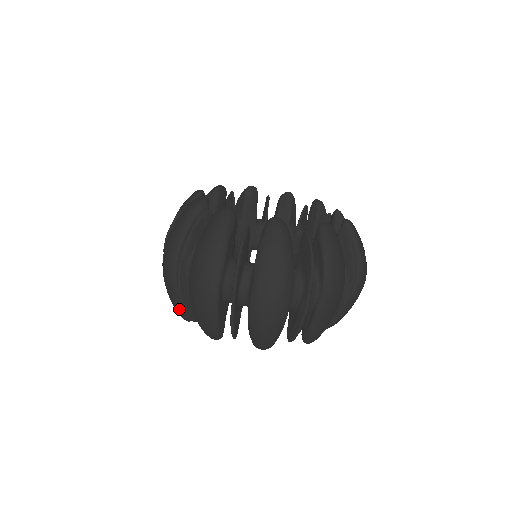
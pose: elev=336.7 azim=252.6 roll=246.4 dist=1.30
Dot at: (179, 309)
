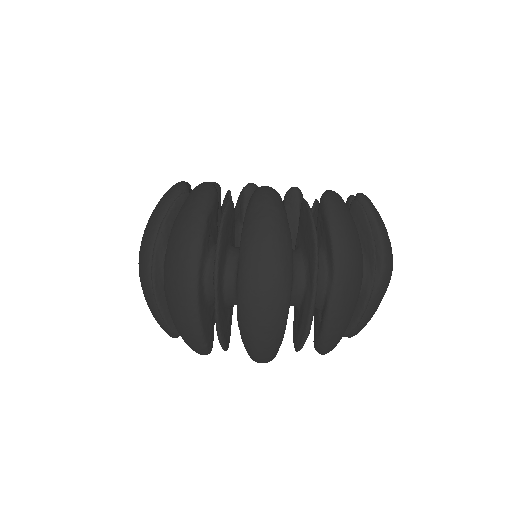
Dot at: (160, 321)
